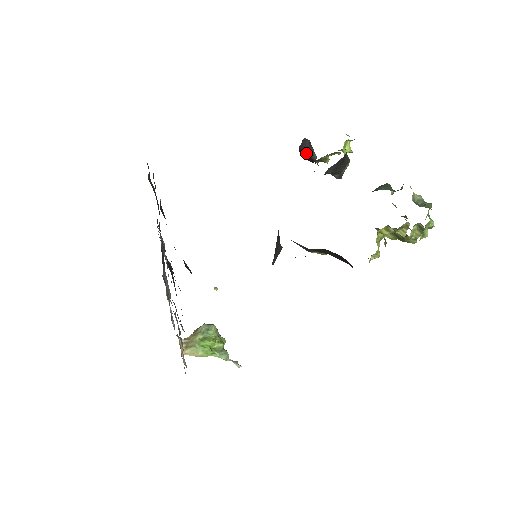
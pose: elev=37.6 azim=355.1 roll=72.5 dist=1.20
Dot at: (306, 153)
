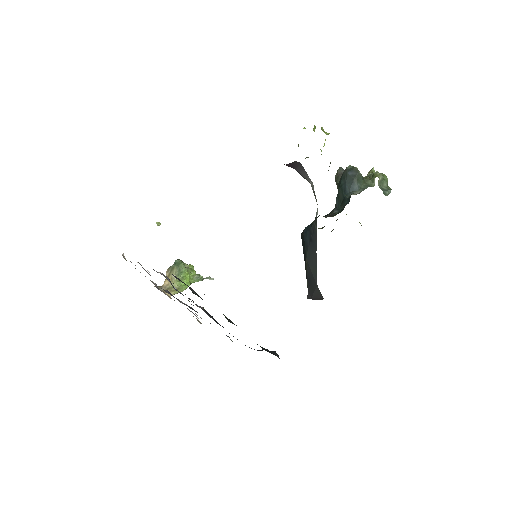
Dot at: (293, 168)
